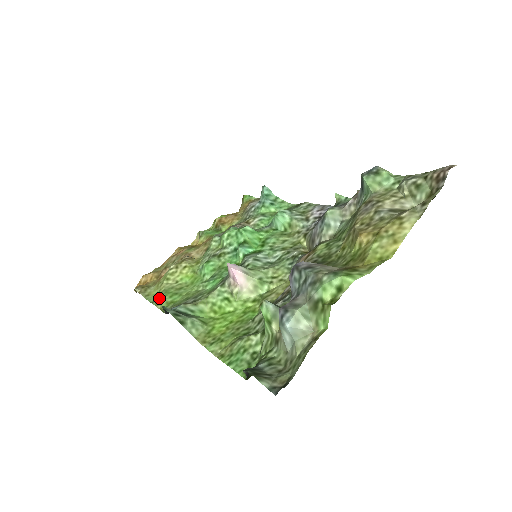
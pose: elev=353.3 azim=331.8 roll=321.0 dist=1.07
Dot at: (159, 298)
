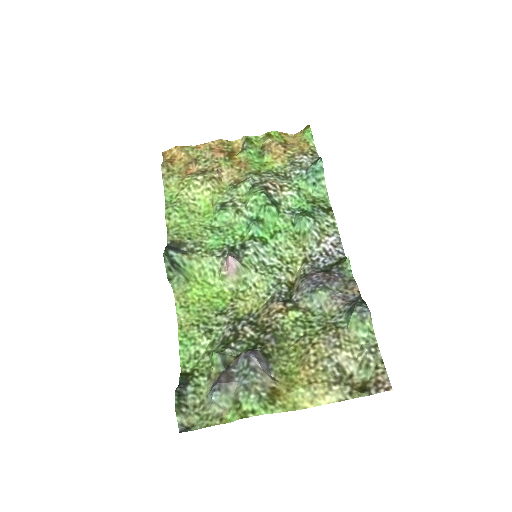
Dot at: (172, 211)
